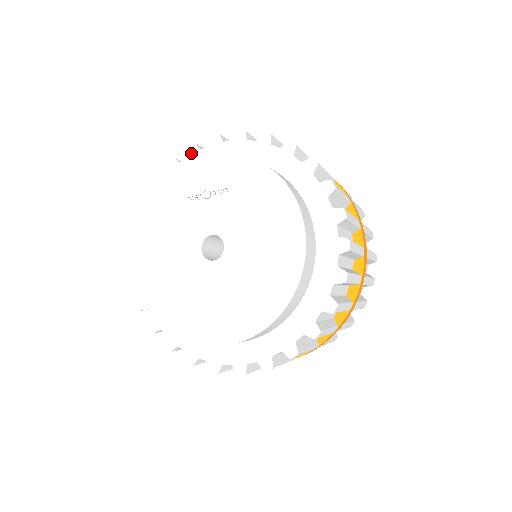
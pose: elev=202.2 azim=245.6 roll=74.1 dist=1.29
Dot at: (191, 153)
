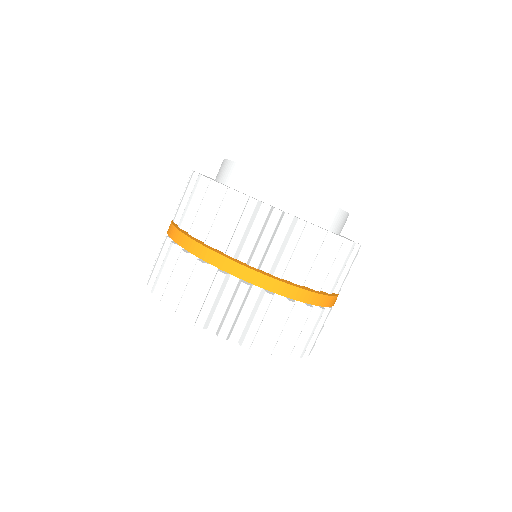
Dot at: occluded
